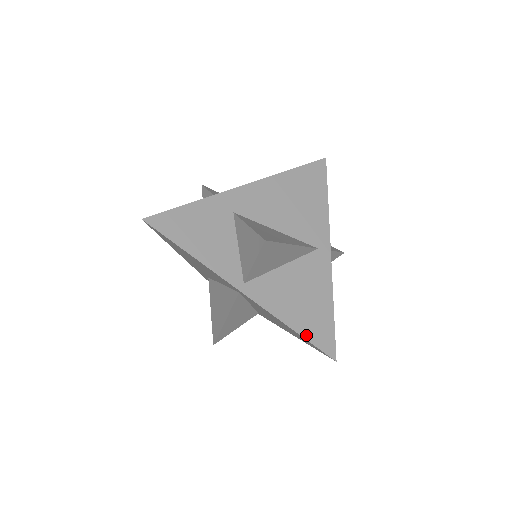
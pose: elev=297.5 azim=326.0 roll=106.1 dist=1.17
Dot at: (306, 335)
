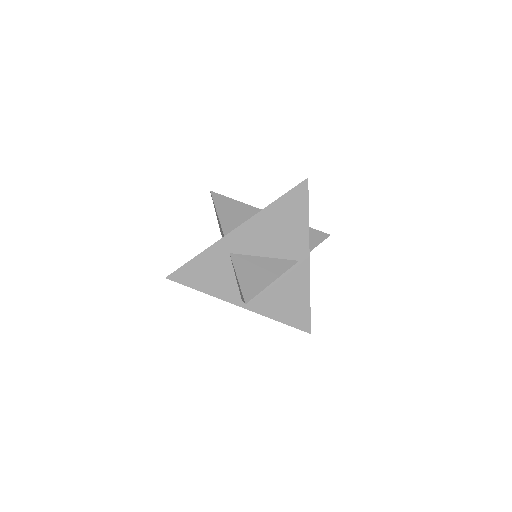
Dot at: (289, 323)
